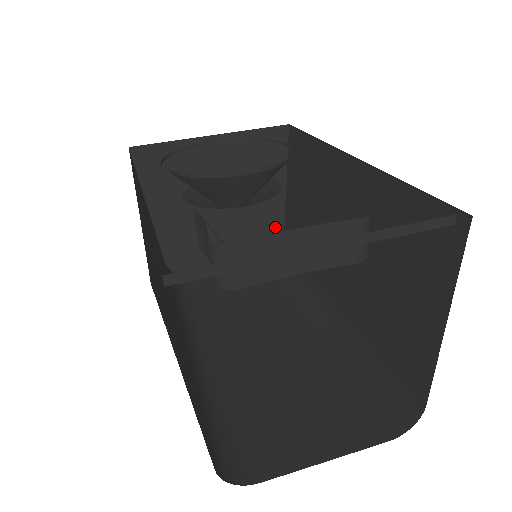
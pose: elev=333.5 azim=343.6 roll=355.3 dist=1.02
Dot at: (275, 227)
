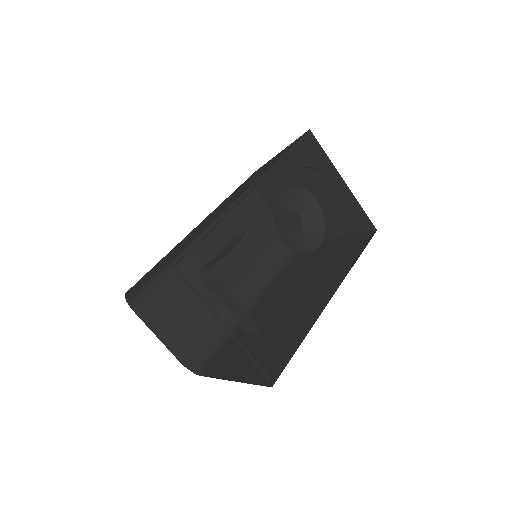
Dot at: occluded
